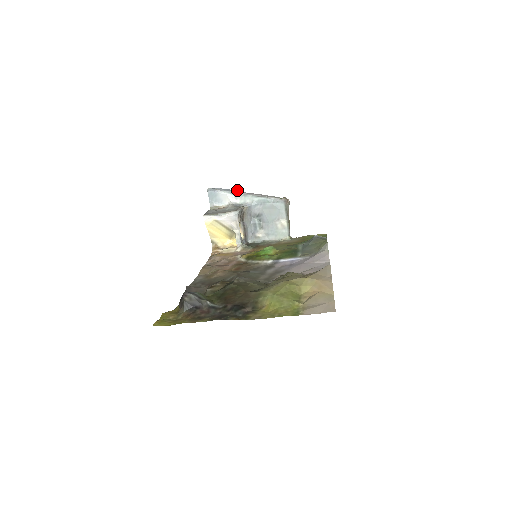
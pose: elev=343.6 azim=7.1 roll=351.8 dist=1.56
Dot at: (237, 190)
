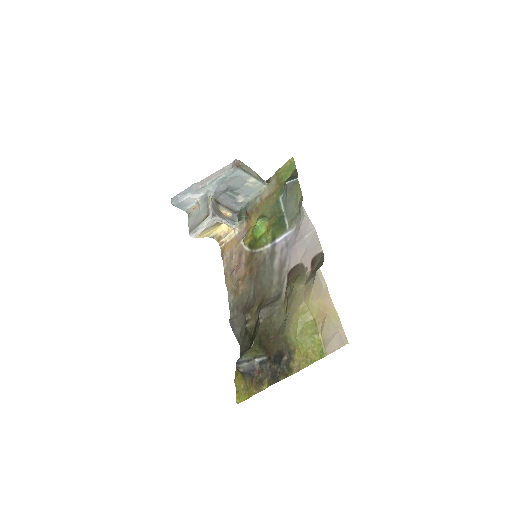
Dot at: (193, 186)
